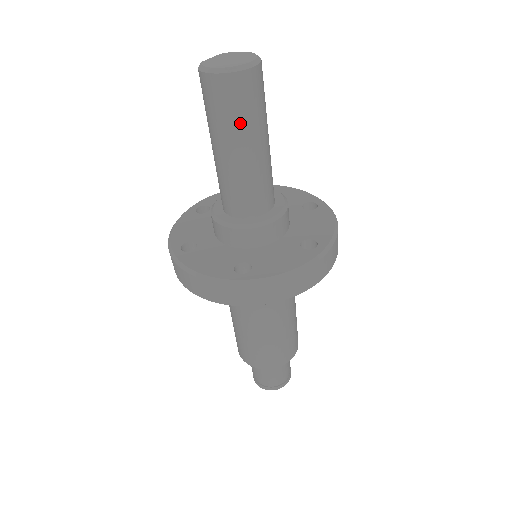
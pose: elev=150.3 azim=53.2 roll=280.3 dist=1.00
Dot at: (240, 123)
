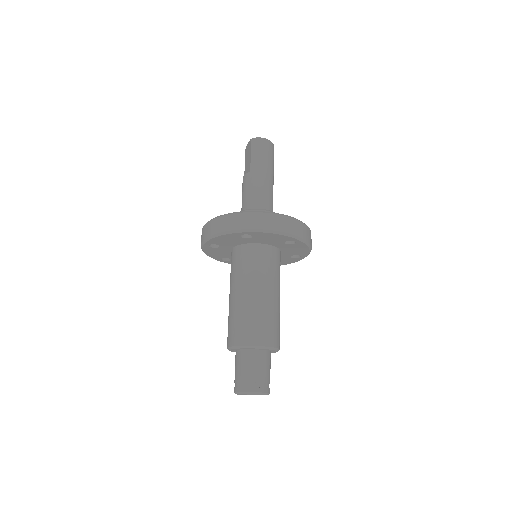
Dot at: (272, 164)
